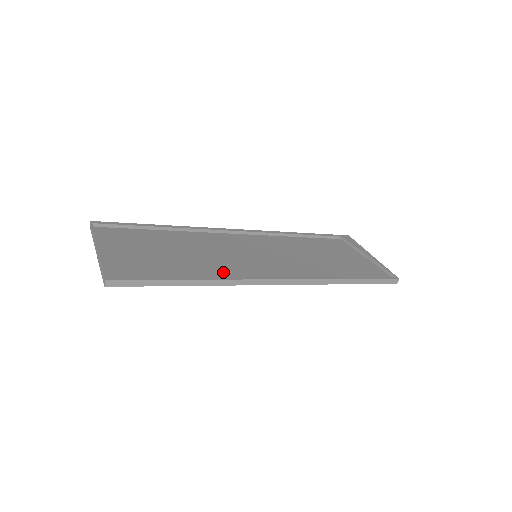
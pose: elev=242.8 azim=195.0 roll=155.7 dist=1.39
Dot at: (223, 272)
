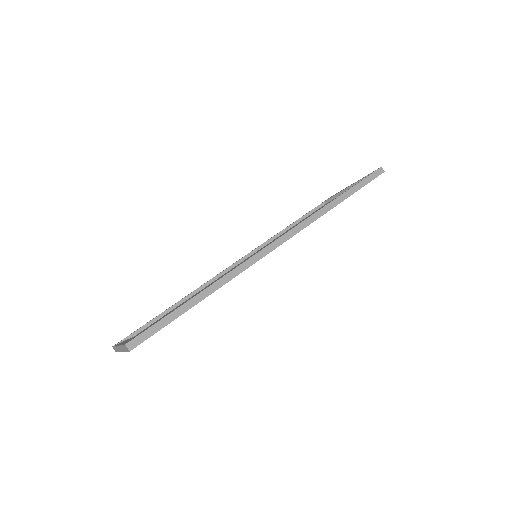
Dot at: occluded
